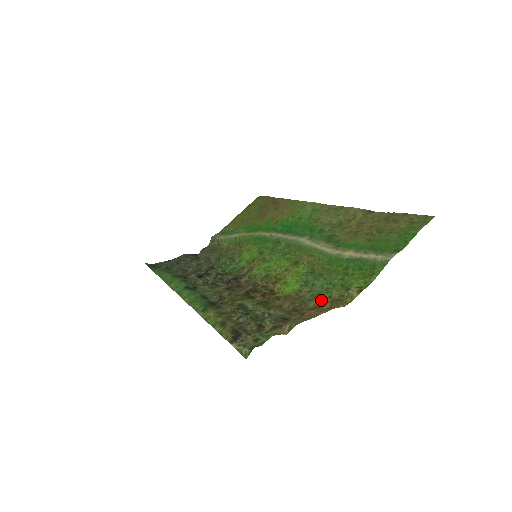
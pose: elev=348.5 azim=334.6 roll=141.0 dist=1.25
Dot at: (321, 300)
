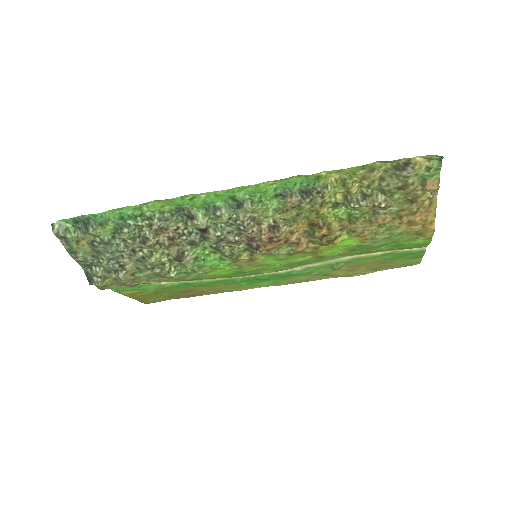
Dot at: (404, 232)
